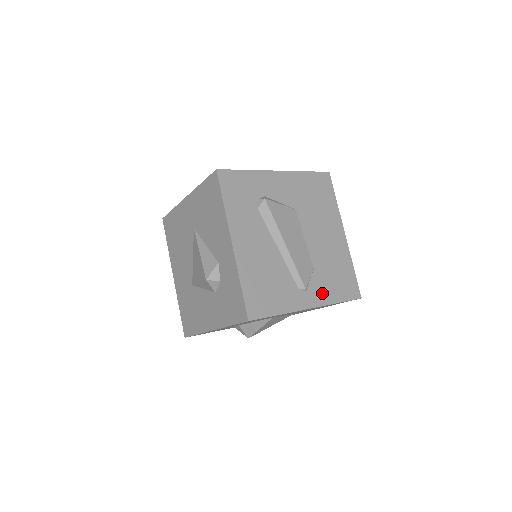
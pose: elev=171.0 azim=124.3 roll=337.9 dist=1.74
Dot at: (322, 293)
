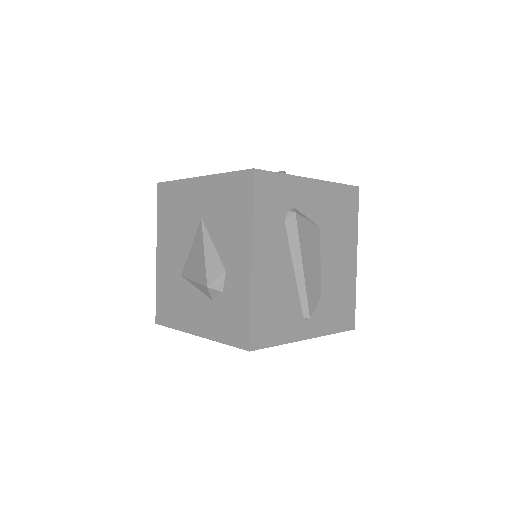
Dot at: (323, 322)
